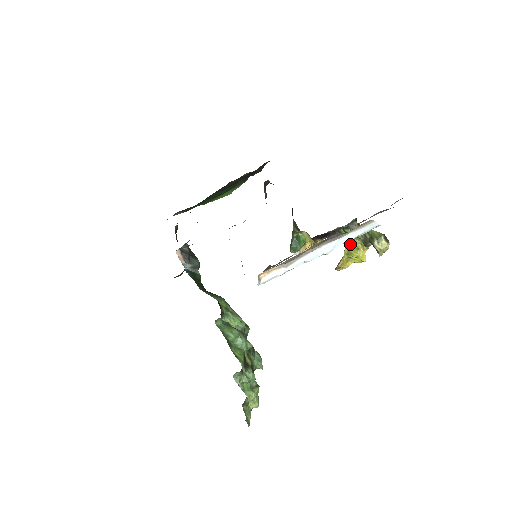
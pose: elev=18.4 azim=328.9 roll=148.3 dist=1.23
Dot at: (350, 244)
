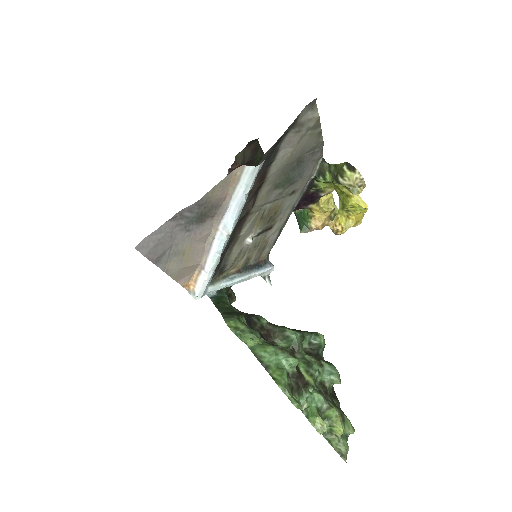
Dot at: (339, 194)
